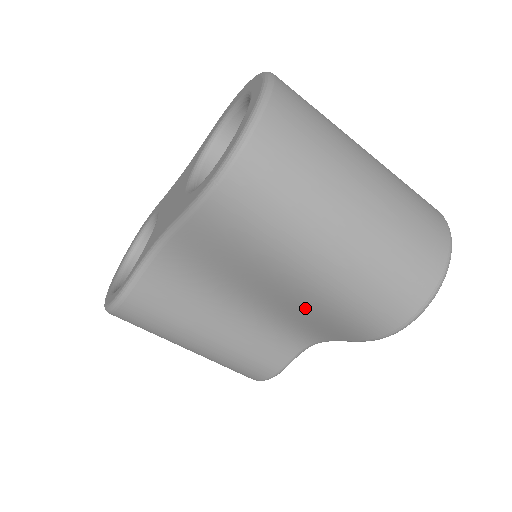
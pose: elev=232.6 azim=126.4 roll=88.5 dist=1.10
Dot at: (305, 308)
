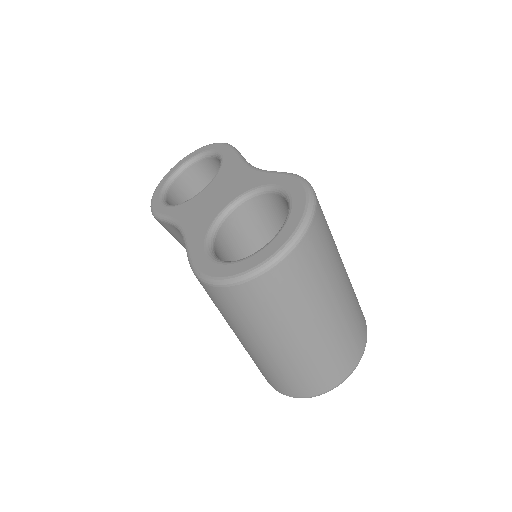
Dot at: occluded
